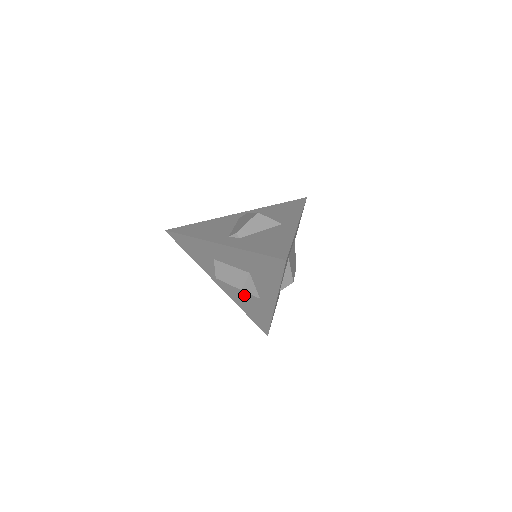
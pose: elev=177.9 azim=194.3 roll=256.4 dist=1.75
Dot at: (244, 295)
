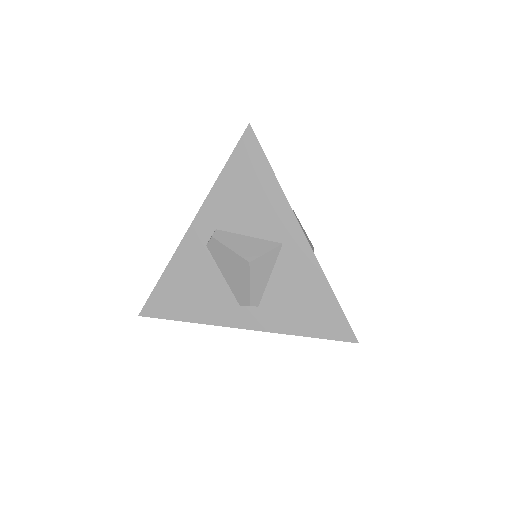
Dot at: occluded
